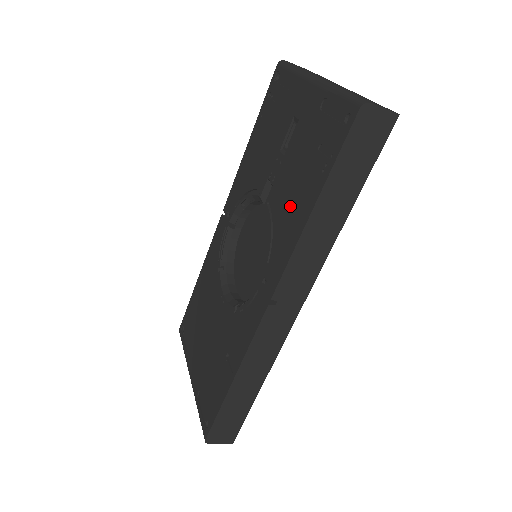
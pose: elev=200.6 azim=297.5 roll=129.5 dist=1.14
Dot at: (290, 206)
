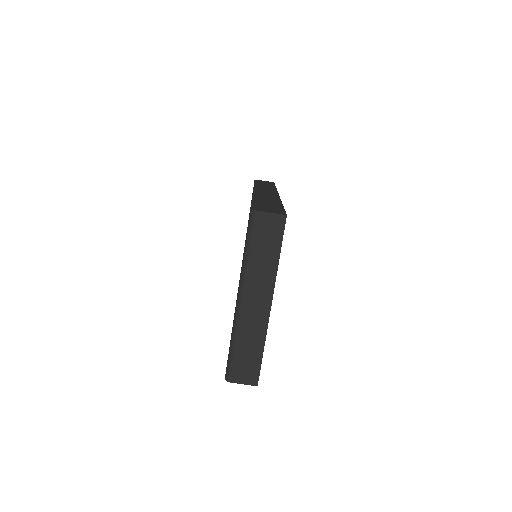
Dot at: occluded
